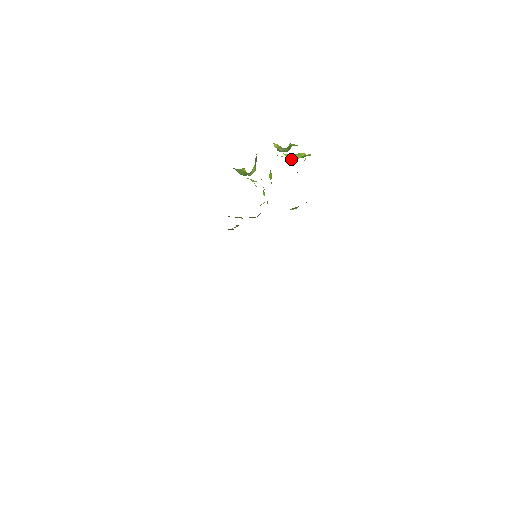
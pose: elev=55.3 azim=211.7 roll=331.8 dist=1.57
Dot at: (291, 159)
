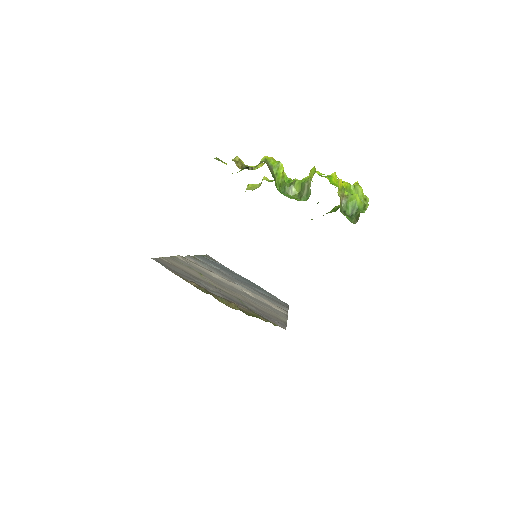
Dot at: occluded
